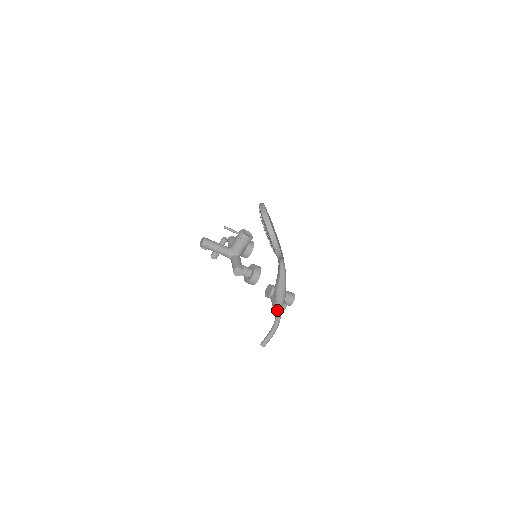
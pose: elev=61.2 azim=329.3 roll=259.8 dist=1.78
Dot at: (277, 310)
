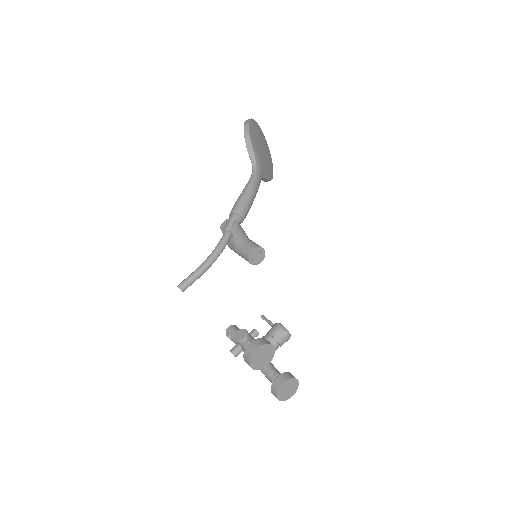
Dot at: (224, 229)
